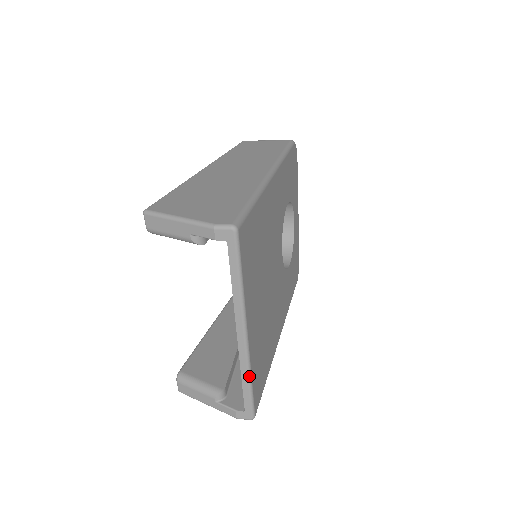
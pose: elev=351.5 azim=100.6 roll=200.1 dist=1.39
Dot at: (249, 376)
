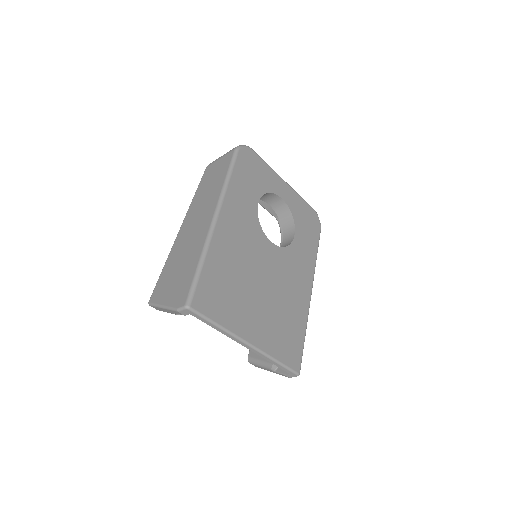
Dot at: (273, 360)
